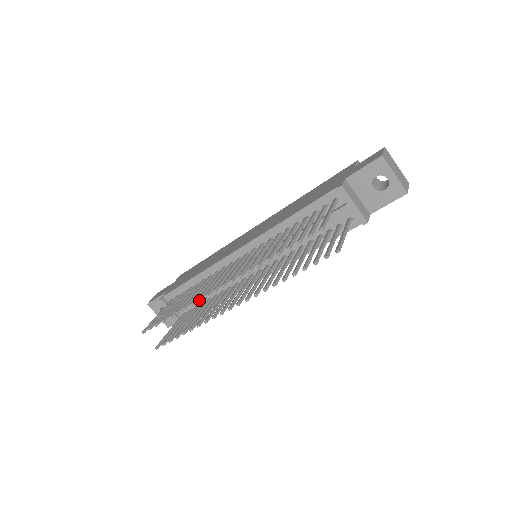
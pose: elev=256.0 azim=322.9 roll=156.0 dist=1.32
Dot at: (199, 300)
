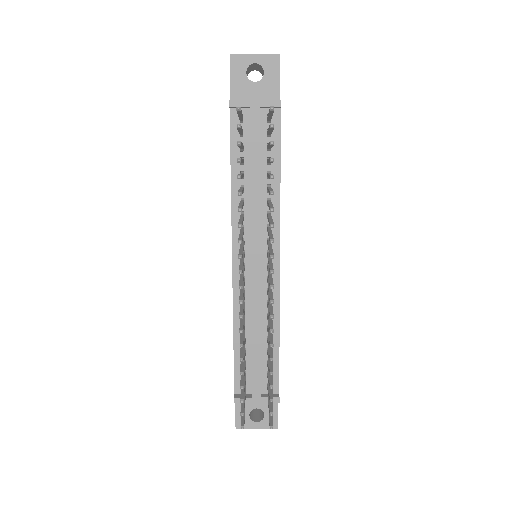
Dot at: (240, 316)
